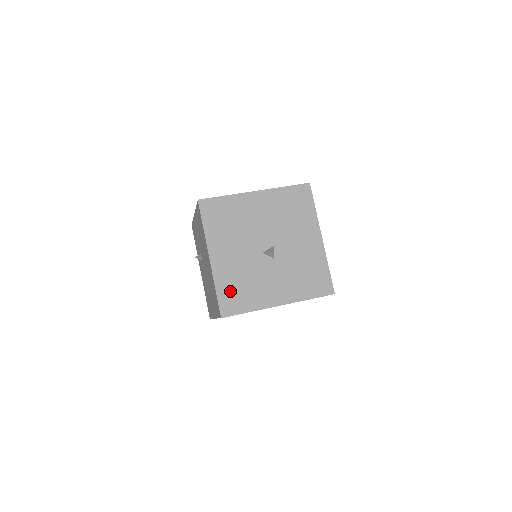
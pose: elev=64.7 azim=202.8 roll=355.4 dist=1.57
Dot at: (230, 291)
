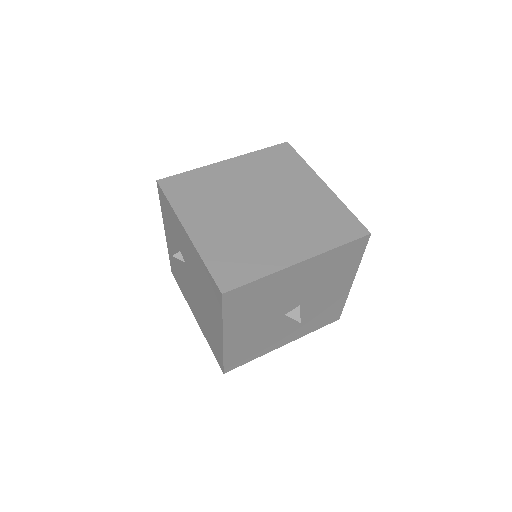
Dot at: (239, 354)
